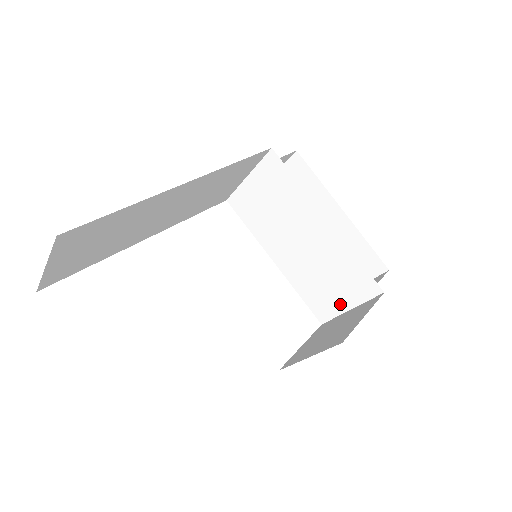
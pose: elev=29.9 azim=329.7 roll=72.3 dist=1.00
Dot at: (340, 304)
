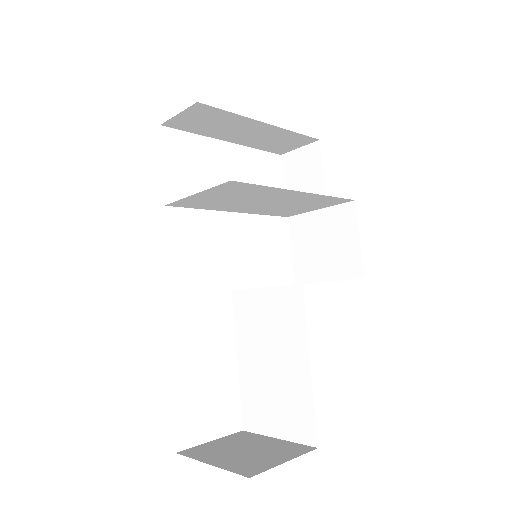
Dot at: (309, 210)
